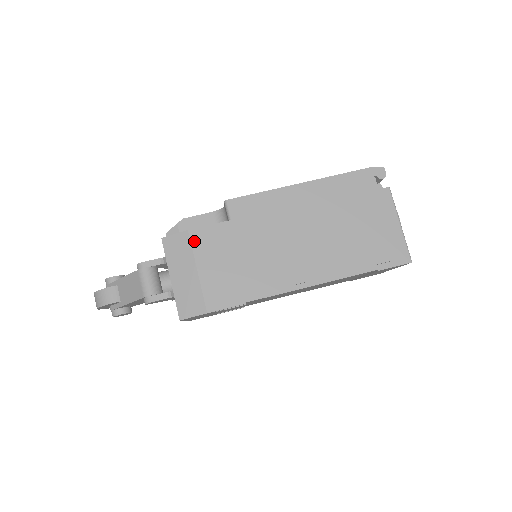
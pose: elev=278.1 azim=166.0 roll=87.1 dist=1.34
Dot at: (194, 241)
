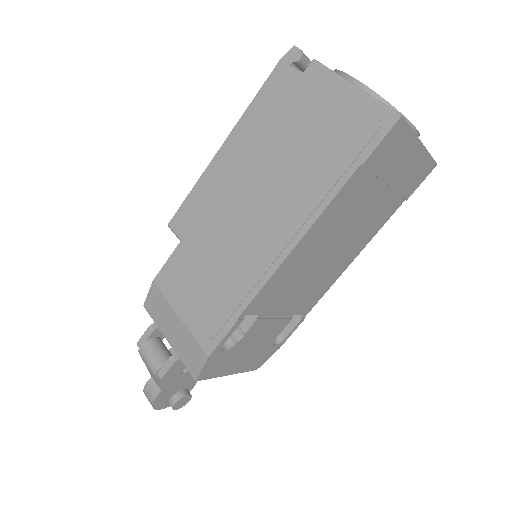
Dot at: (162, 288)
